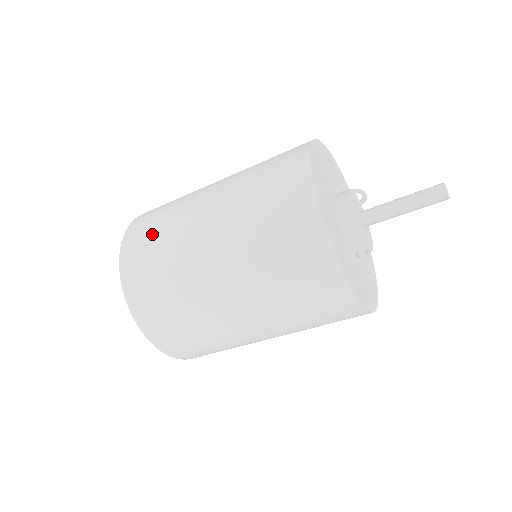
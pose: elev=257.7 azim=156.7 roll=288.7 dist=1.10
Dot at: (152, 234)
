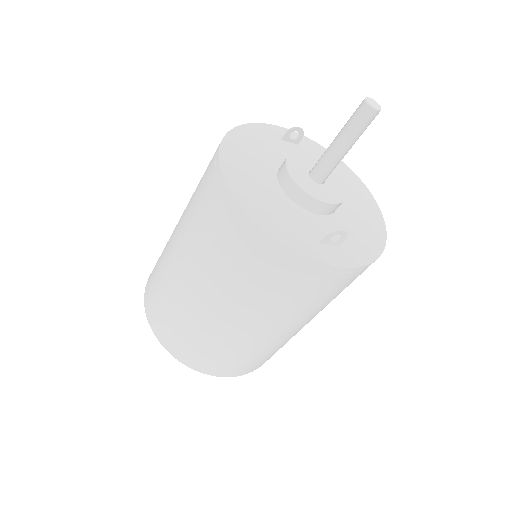
Dot at: (170, 321)
